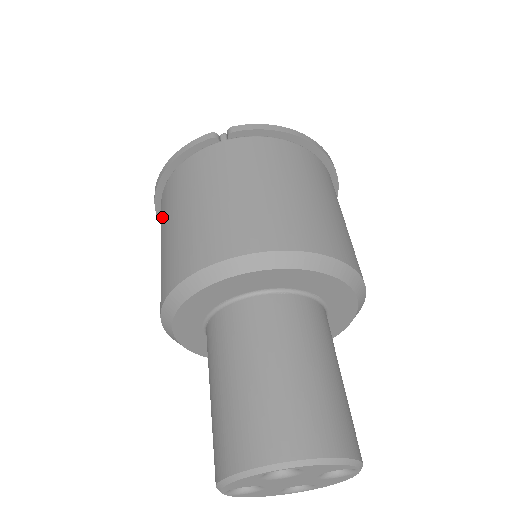
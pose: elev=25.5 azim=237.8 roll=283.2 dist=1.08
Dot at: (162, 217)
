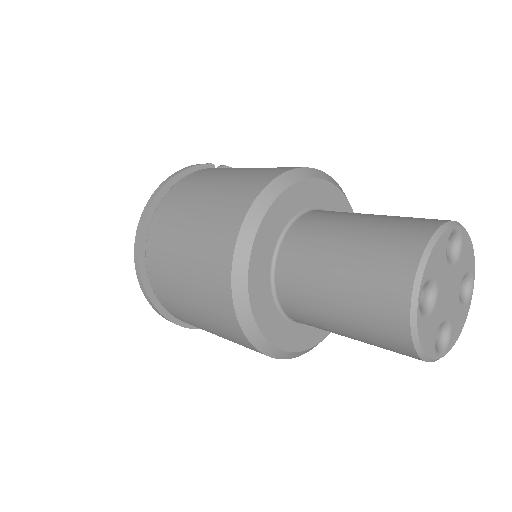
Dot at: (179, 203)
